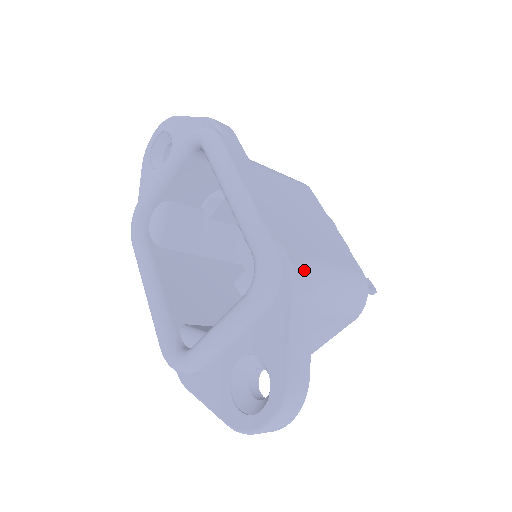
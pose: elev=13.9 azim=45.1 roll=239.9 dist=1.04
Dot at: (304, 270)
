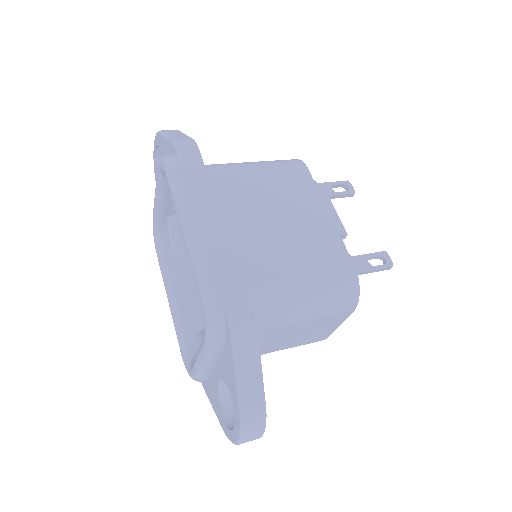
Dot at: (246, 311)
